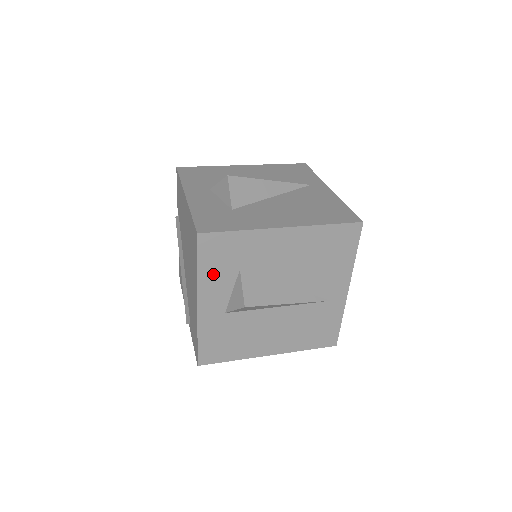
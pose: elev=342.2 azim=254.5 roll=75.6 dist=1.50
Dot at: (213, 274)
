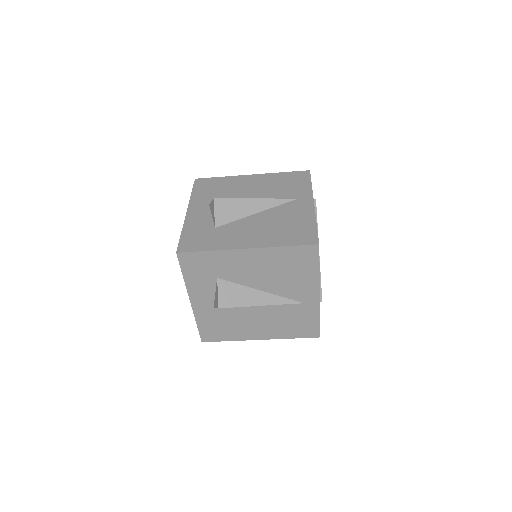
Dot at: (196, 280)
